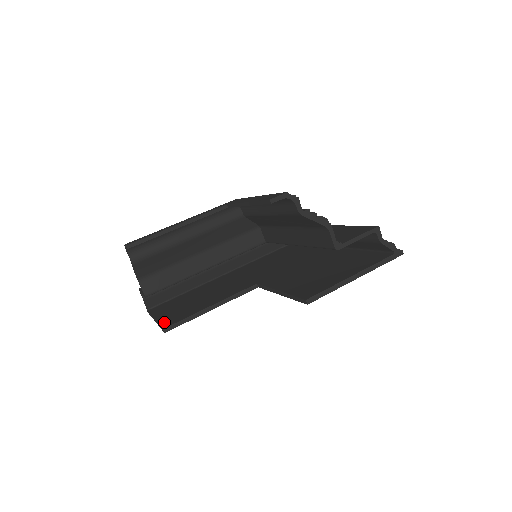
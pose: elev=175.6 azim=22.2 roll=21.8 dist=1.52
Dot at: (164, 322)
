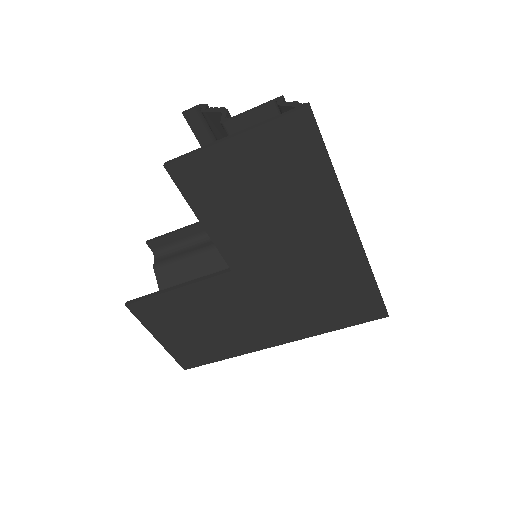
Dot at: occluded
